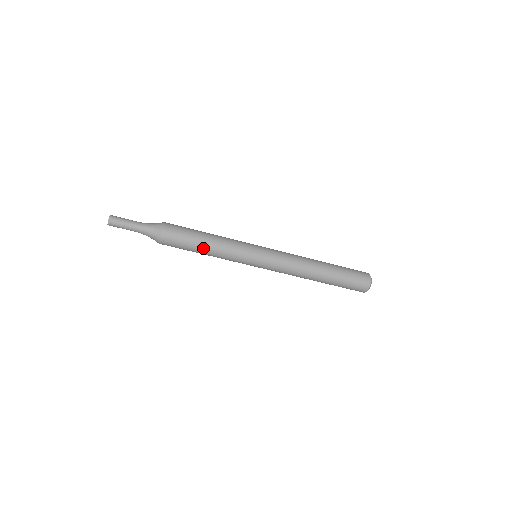
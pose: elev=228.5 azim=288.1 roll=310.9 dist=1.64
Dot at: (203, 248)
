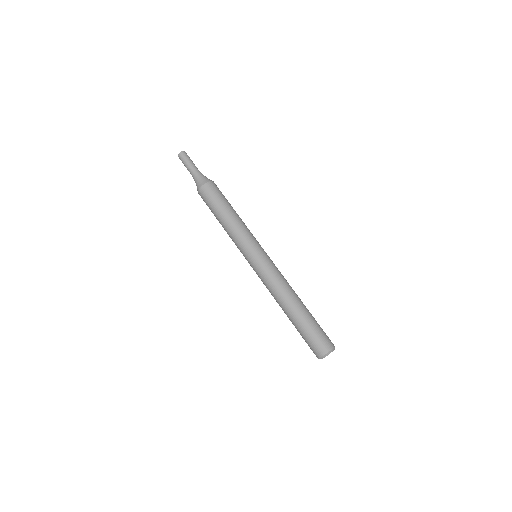
Dot at: (228, 212)
